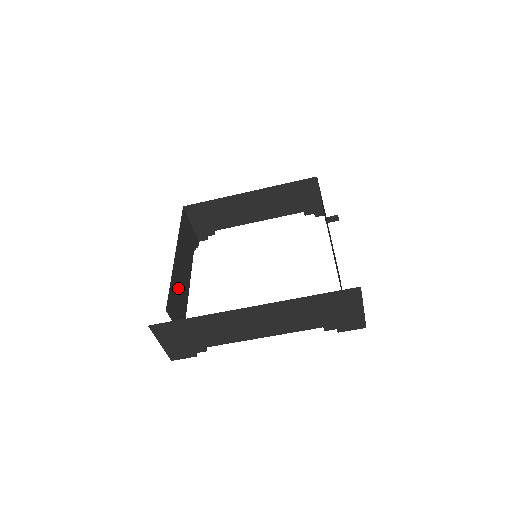
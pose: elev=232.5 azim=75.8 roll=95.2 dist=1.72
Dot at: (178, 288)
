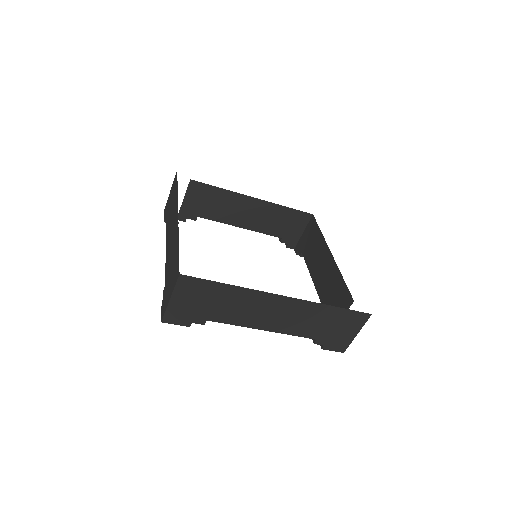
Dot at: occluded
